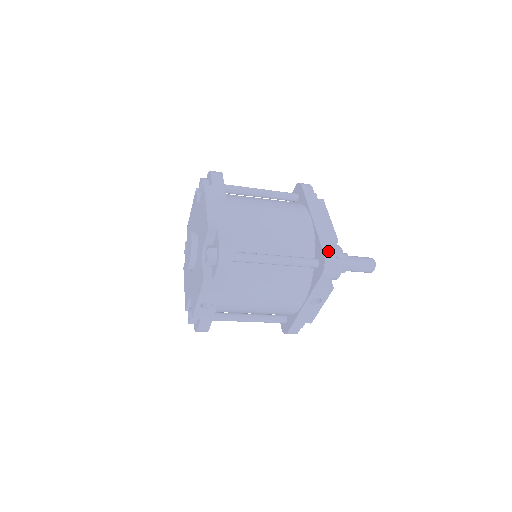
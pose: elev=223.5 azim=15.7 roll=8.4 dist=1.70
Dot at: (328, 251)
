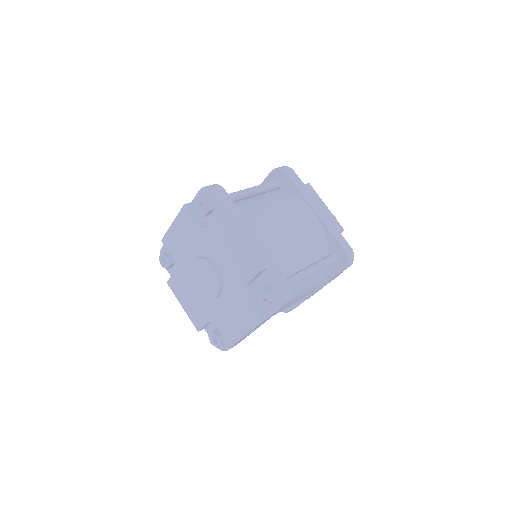
Dot at: (345, 246)
